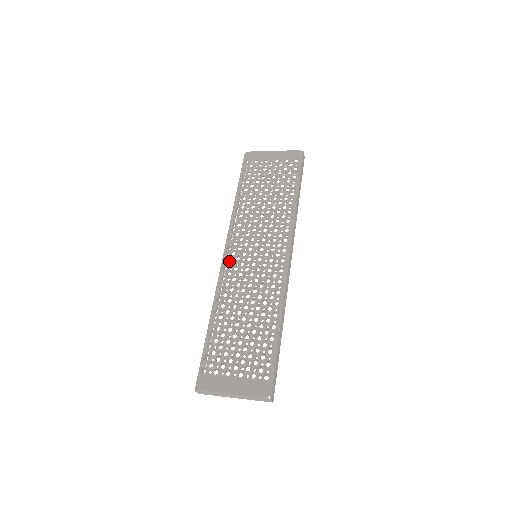
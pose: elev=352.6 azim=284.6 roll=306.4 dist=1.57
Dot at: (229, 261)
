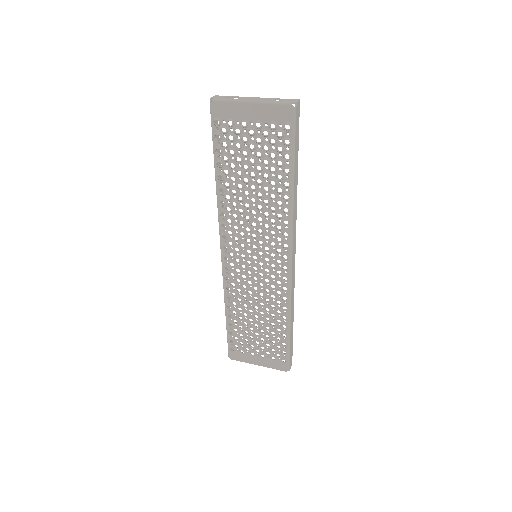
Dot at: (229, 261)
